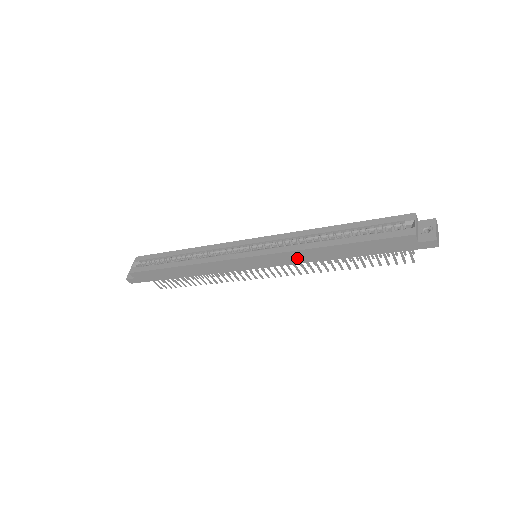
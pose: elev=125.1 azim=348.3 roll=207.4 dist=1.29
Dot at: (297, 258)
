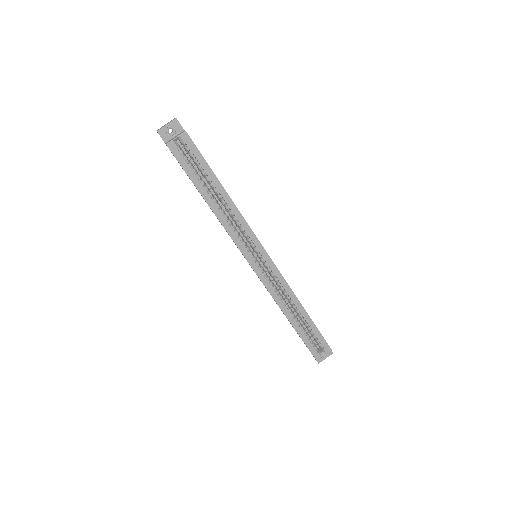
Dot at: occluded
